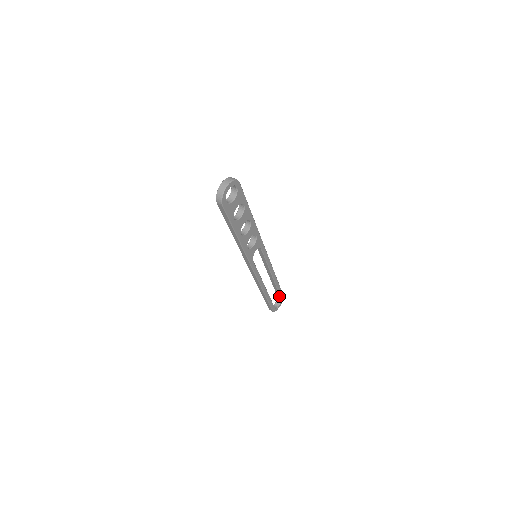
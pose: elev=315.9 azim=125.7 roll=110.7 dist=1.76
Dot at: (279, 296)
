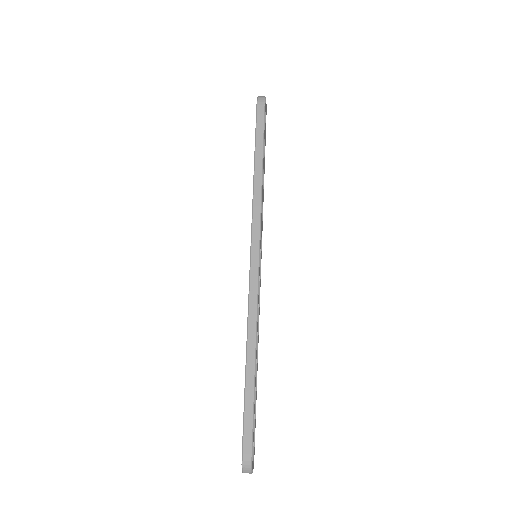
Dot at: occluded
